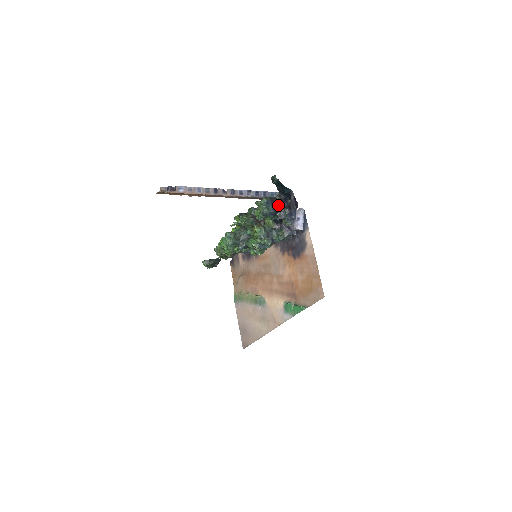
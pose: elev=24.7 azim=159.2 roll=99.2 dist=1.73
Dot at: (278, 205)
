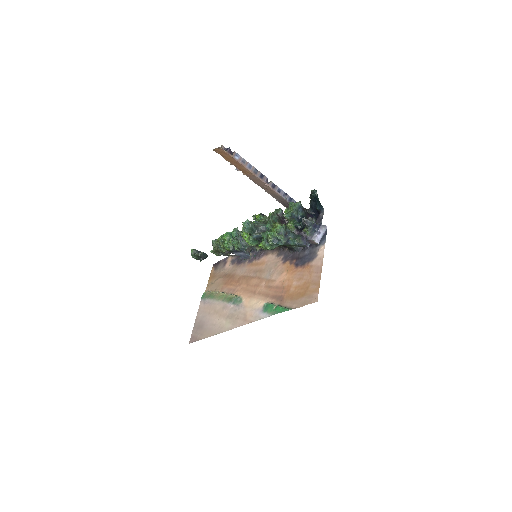
Dot at: (306, 215)
